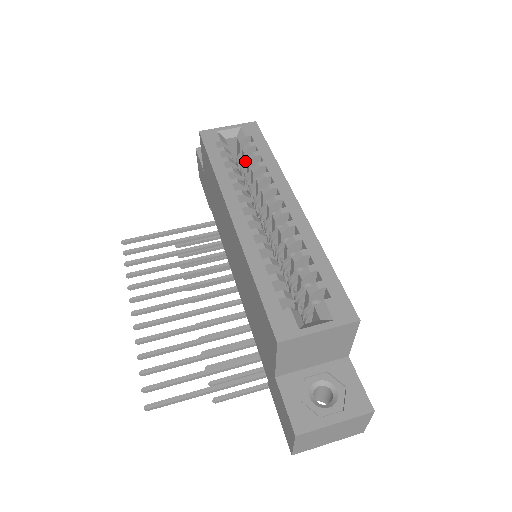
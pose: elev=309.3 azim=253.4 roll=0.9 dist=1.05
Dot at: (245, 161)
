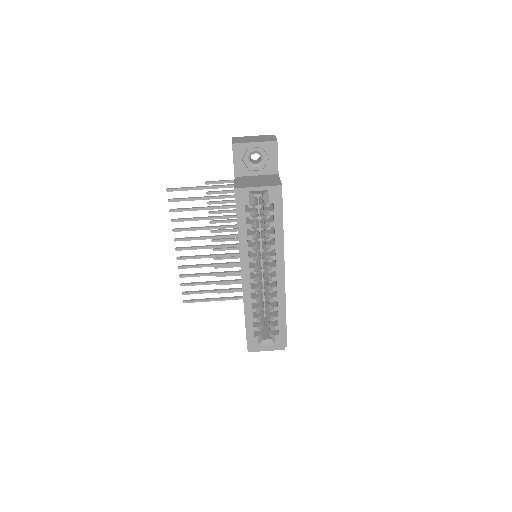
Dot at: occluded
